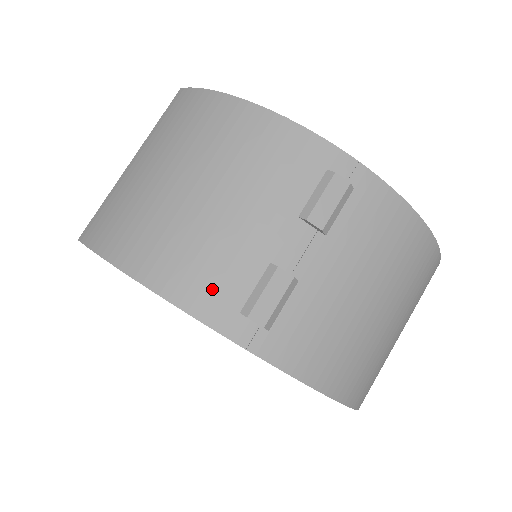
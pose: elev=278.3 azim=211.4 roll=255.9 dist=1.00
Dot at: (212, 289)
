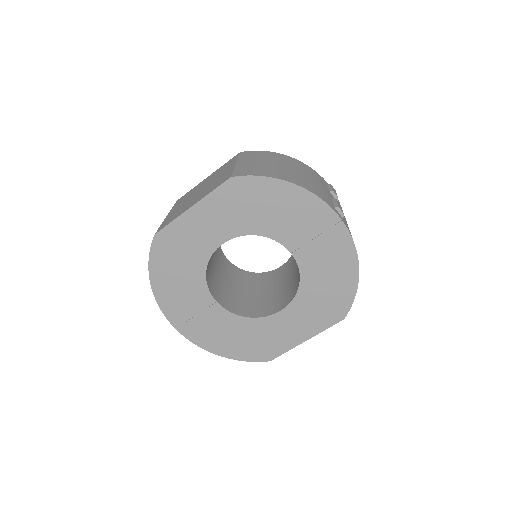
Dot at: (322, 195)
